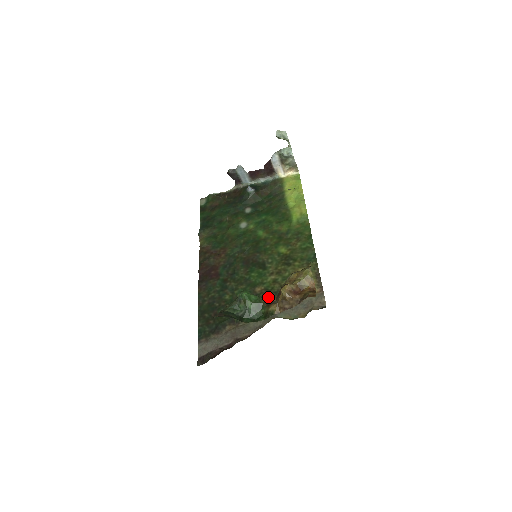
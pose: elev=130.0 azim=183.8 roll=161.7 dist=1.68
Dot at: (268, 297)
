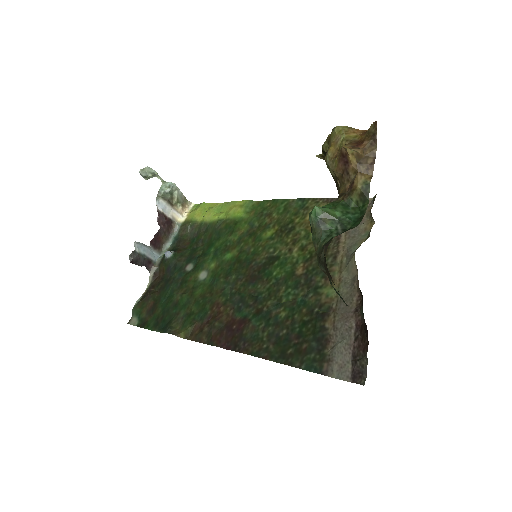
Dot at: occluded
